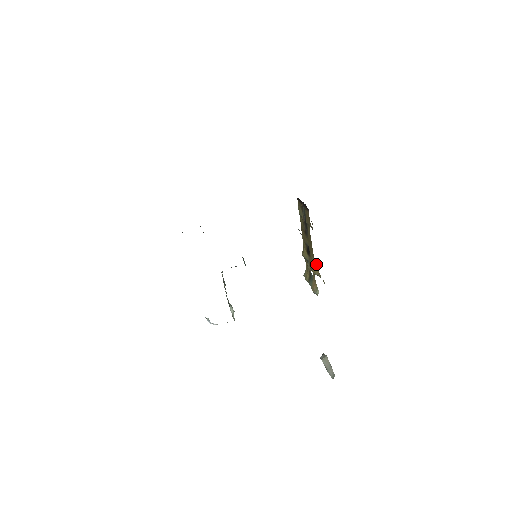
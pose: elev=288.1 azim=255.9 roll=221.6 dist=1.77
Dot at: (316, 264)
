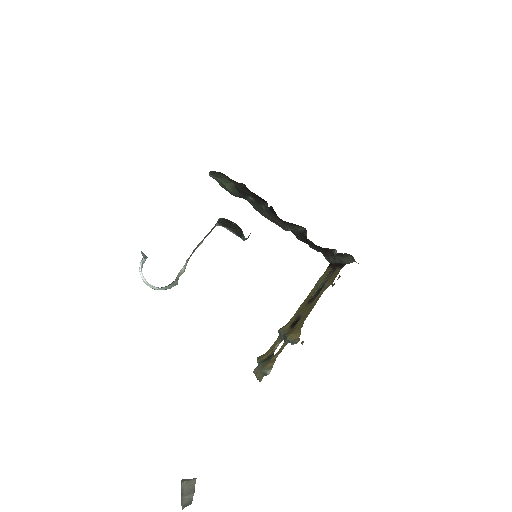
Dot at: occluded
